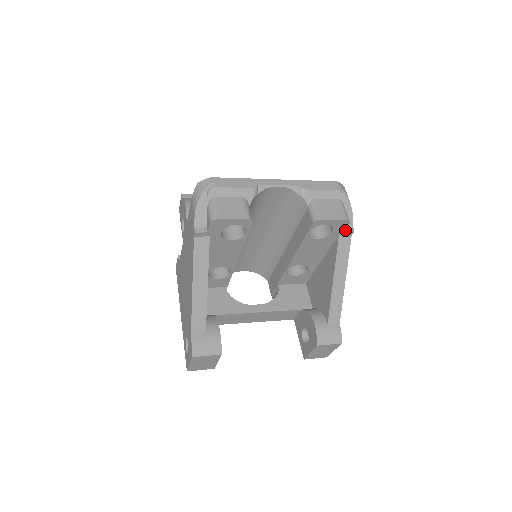
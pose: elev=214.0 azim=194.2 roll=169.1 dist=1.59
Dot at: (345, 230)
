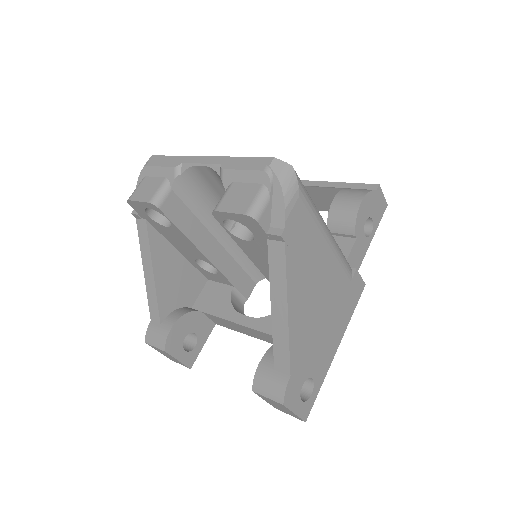
Dot at: (269, 232)
